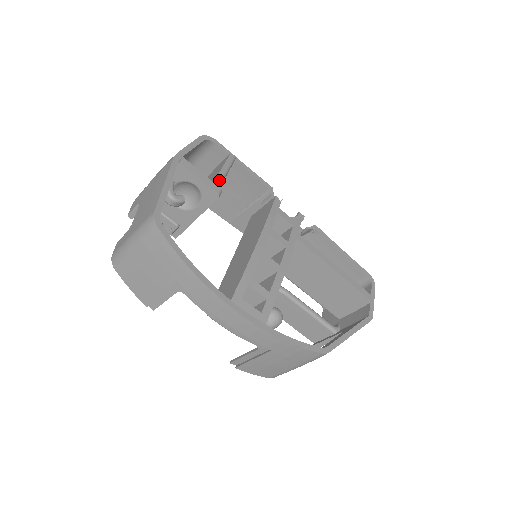
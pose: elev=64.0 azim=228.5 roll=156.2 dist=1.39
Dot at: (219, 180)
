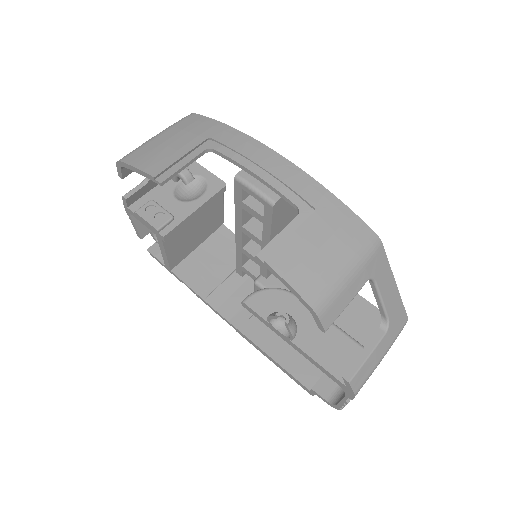
Dot at: occluded
